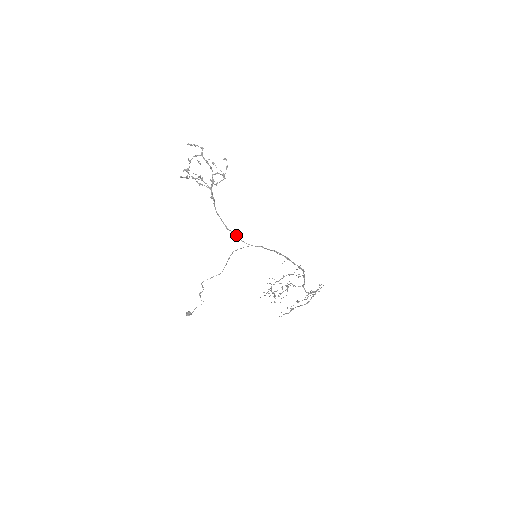
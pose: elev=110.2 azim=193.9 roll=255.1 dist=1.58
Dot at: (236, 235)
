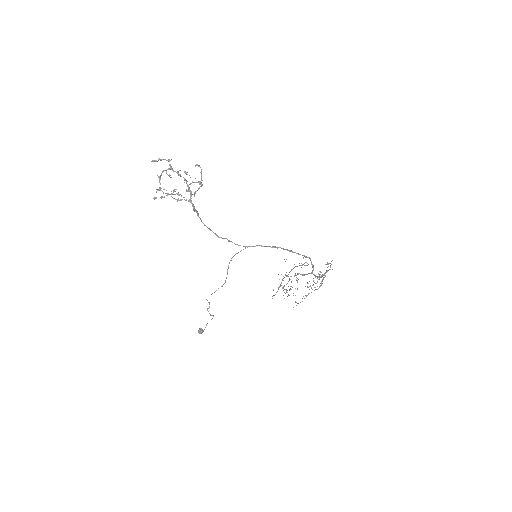
Dot at: (230, 241)
